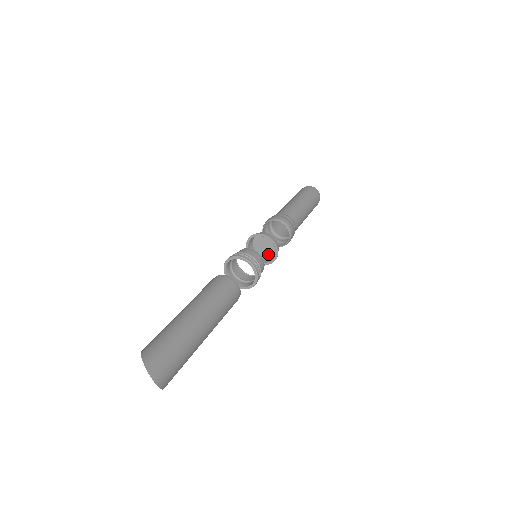
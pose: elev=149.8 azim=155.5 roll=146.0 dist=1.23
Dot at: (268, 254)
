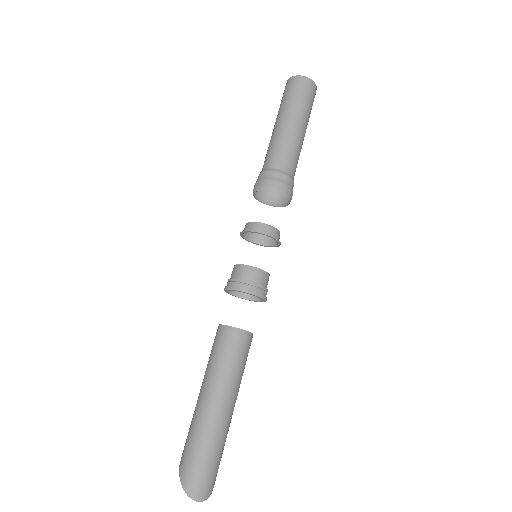
Dot at: occluded
